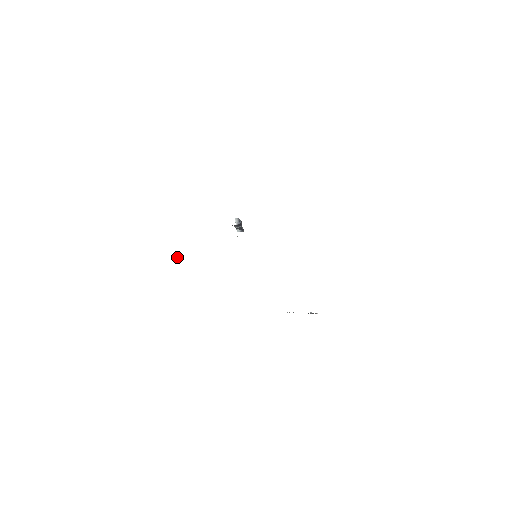
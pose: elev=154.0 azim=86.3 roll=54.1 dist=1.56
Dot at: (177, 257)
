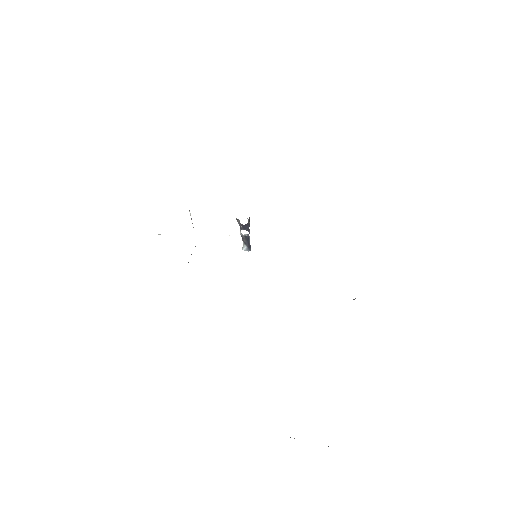
Dot at: (158, 234)
